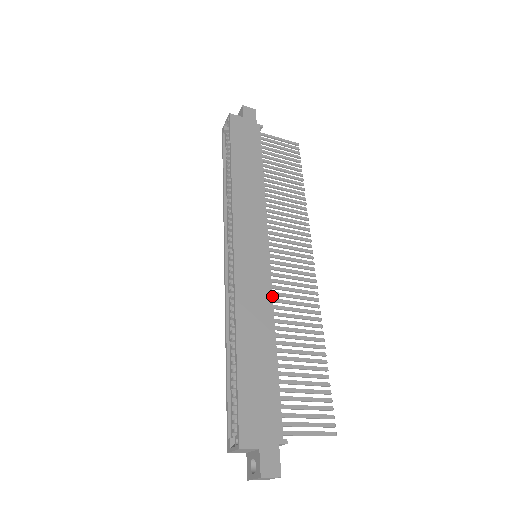
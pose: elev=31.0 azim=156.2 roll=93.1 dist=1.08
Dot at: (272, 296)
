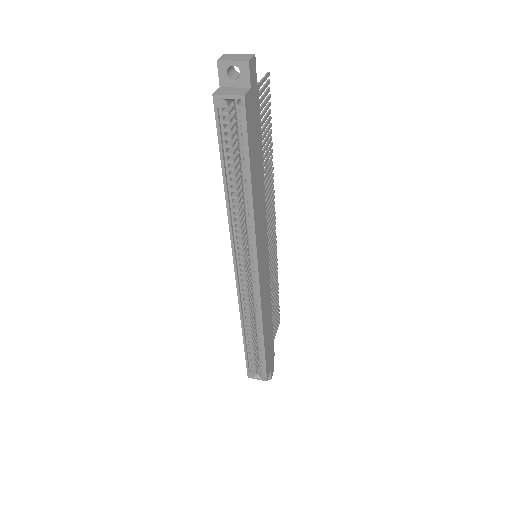
Dot at: occluded
